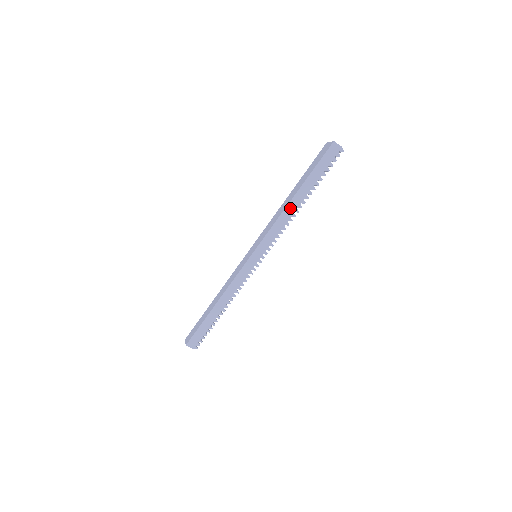
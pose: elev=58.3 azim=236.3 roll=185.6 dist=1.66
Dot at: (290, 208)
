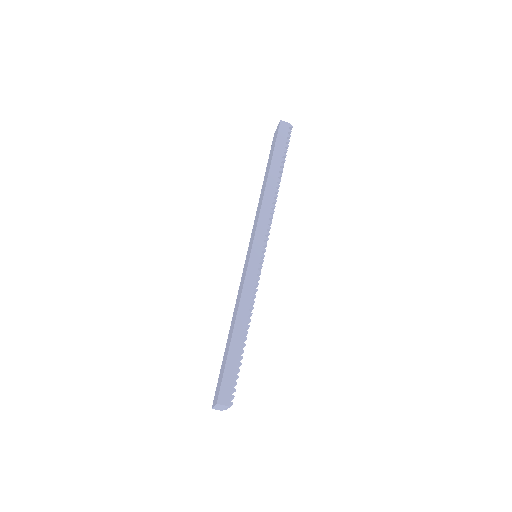
Dot at: (269, 189)
